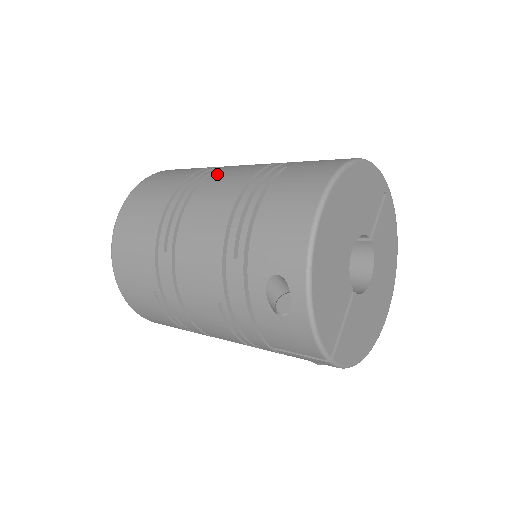
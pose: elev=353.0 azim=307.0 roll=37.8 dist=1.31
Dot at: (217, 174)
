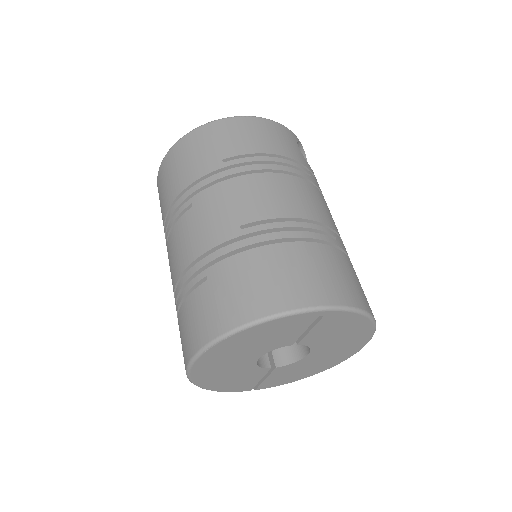
Dot at: (184, 222)
